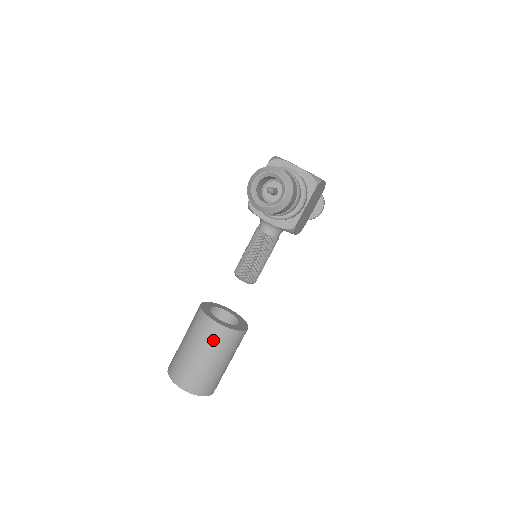
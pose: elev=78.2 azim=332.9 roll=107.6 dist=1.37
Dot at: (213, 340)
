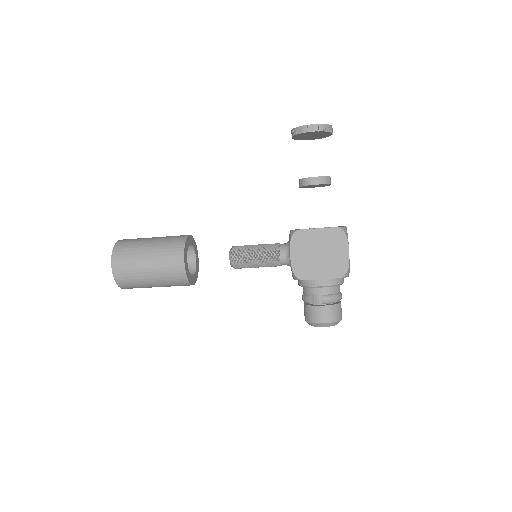
Dot at: occluded
